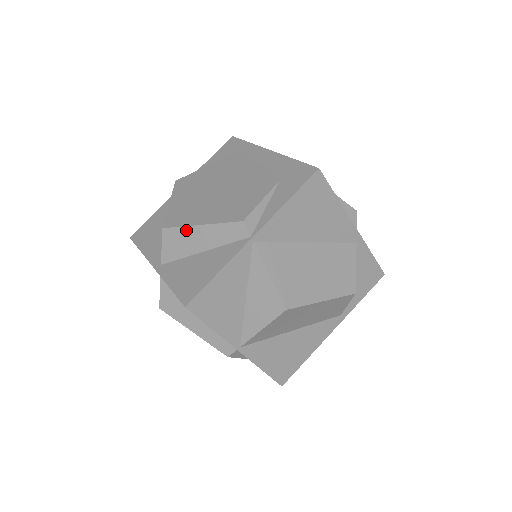
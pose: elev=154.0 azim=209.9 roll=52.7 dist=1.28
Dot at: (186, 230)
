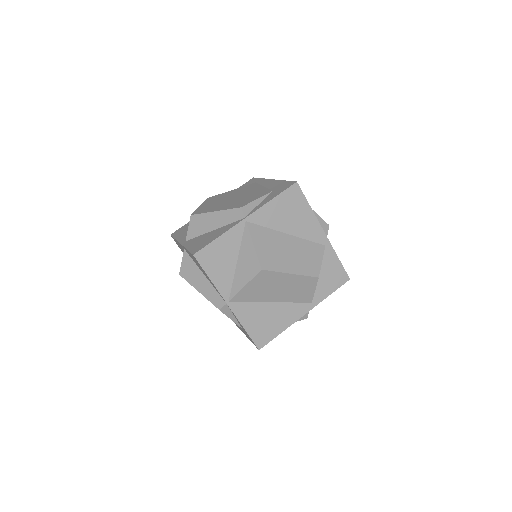
Dot at: (205, 215)
